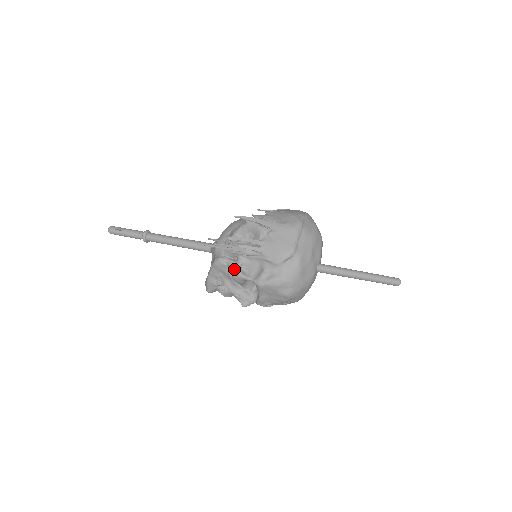
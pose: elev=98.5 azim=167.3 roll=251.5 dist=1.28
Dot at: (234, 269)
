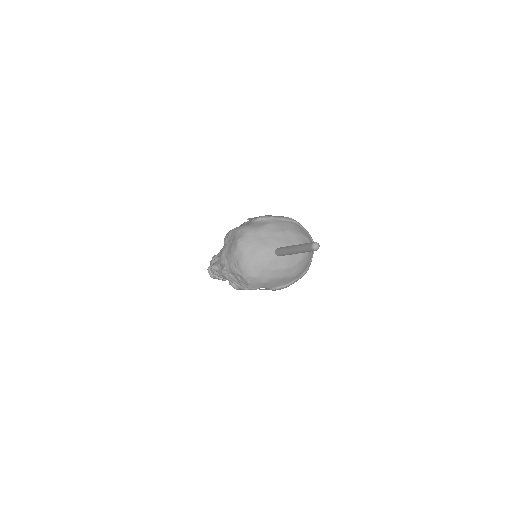
Dot at: occluded
